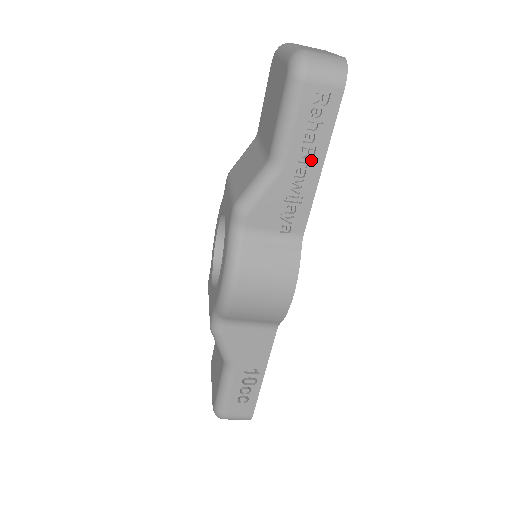
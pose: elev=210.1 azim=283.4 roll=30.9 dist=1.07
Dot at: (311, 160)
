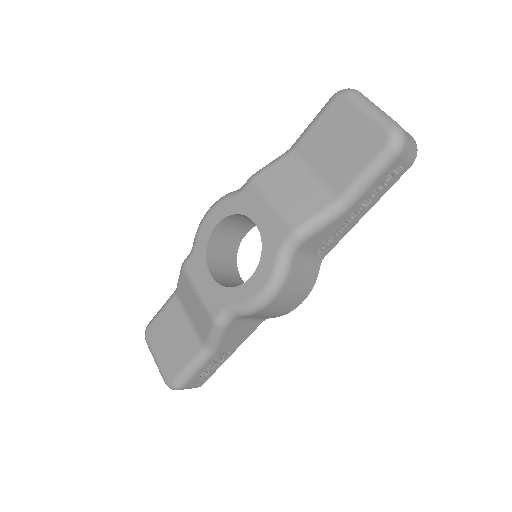
Dot at: (364, 208)
